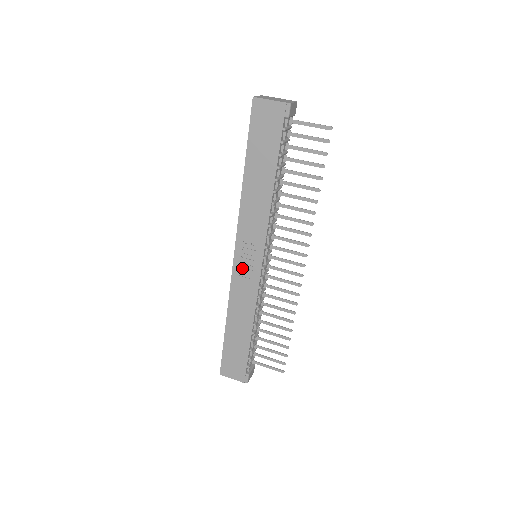
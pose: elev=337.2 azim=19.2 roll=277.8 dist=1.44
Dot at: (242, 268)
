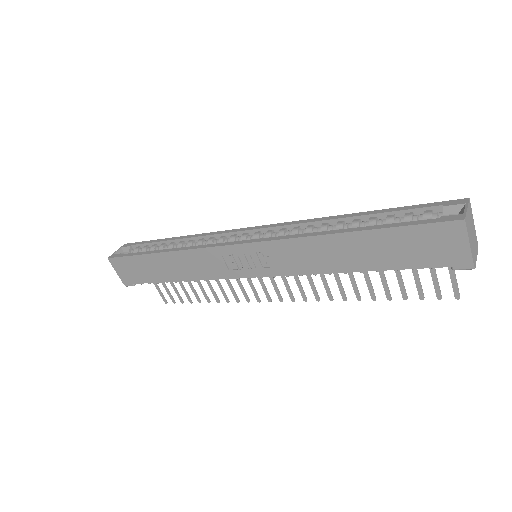
Dot at: (232, 257)
